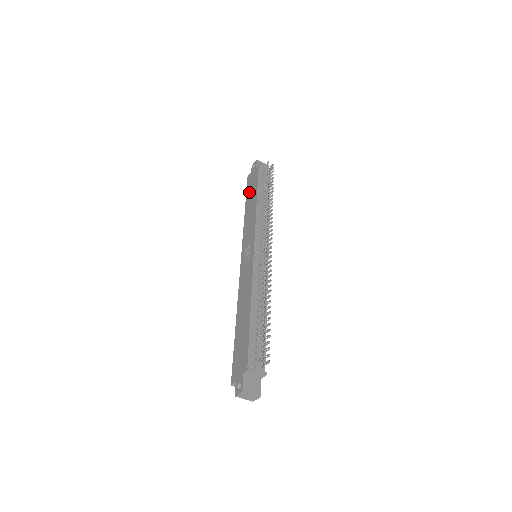
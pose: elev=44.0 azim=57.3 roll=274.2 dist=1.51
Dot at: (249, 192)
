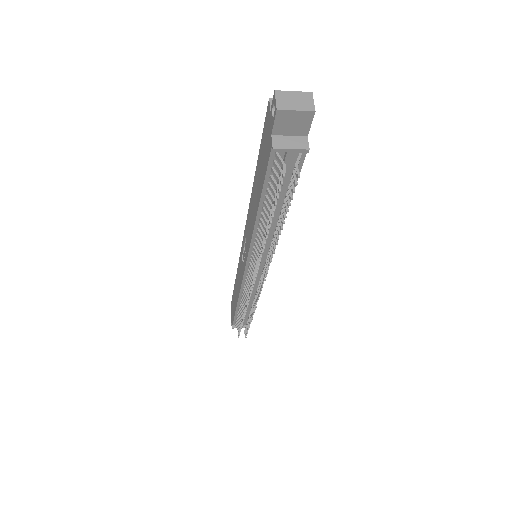
Dot at: (259, 160)
